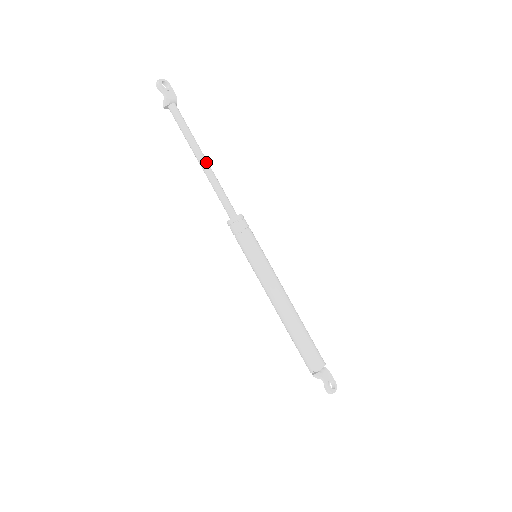
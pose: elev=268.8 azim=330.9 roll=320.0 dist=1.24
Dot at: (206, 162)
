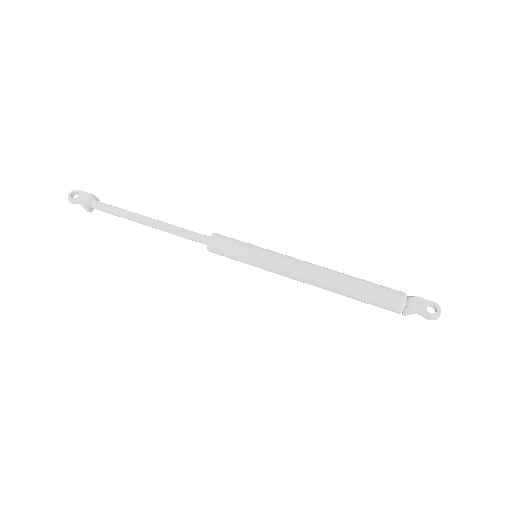
Dot at: (151, 221)
